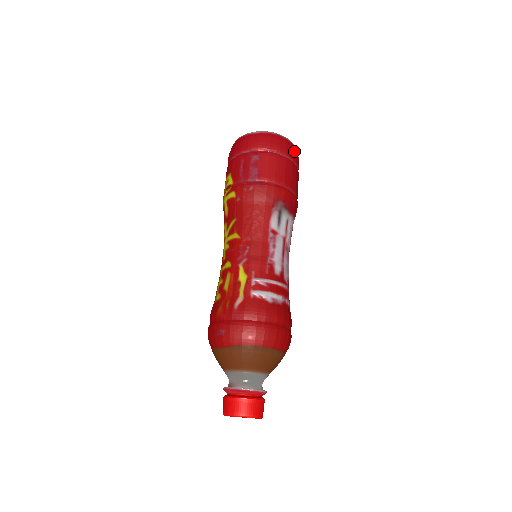
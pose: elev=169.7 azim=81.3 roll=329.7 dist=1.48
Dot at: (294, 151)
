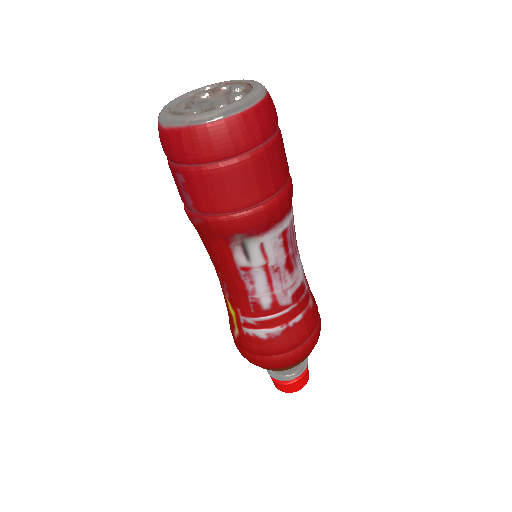
Dot at: (234, 135)
